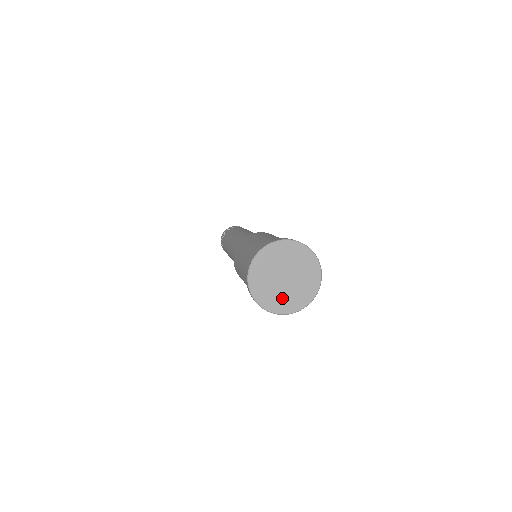
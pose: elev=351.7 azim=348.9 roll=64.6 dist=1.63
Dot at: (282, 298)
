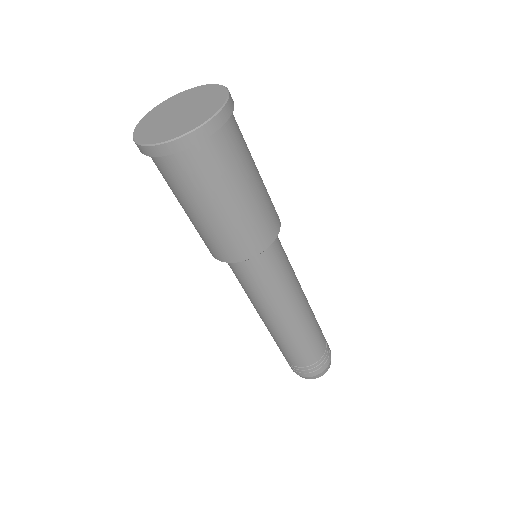
Dot at: (158, 129)
